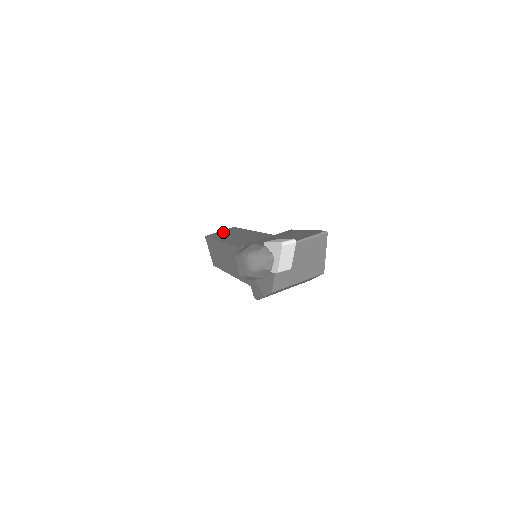
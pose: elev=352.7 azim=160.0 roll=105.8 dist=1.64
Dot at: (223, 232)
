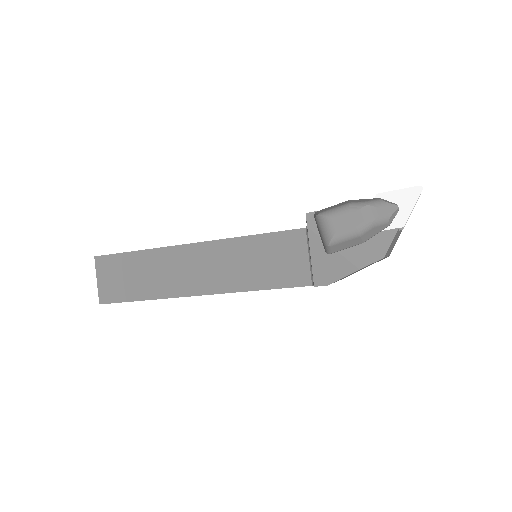
Dot at: occluded
